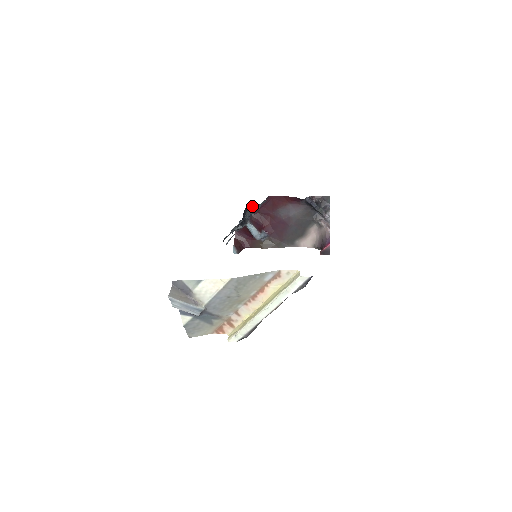
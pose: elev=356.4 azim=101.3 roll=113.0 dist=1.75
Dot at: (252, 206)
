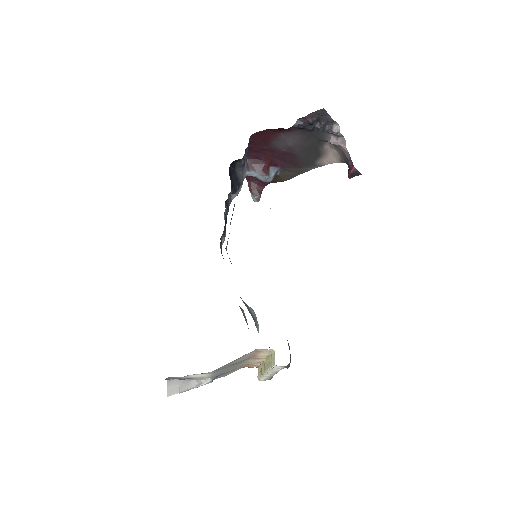
Dot at: (236, 161)
